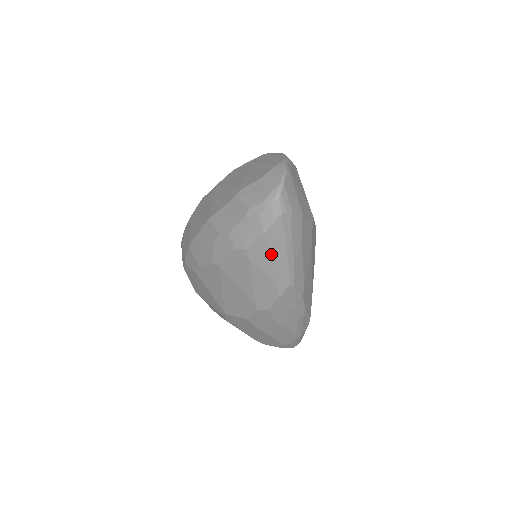
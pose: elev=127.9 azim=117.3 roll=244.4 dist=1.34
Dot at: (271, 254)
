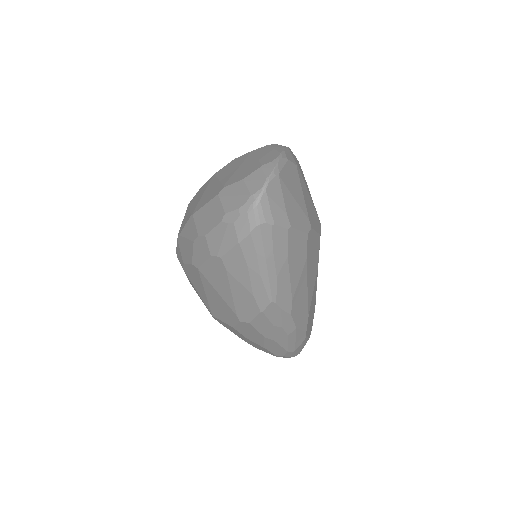
Dot at: (248, 267)
